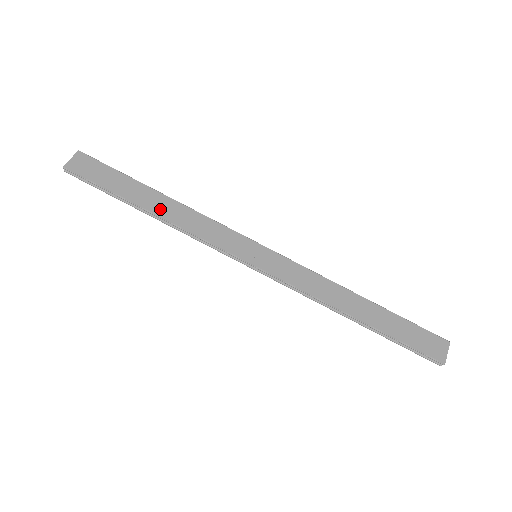
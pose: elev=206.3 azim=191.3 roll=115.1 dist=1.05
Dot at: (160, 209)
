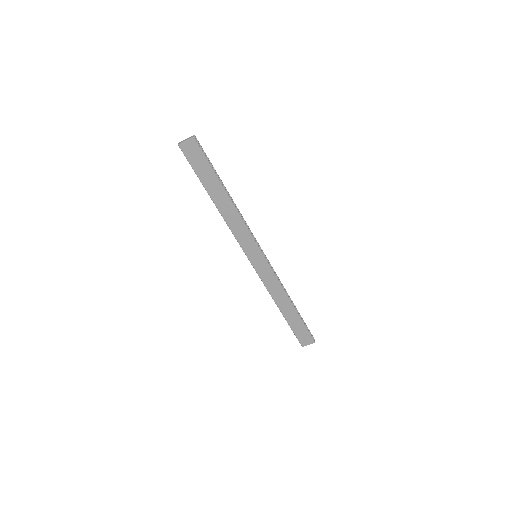
Dot at: (220, 204)
